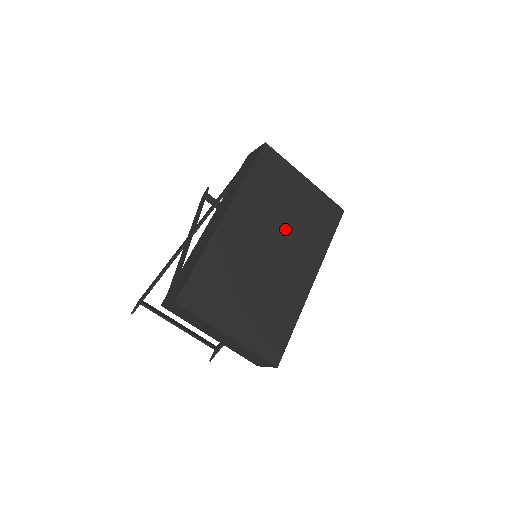
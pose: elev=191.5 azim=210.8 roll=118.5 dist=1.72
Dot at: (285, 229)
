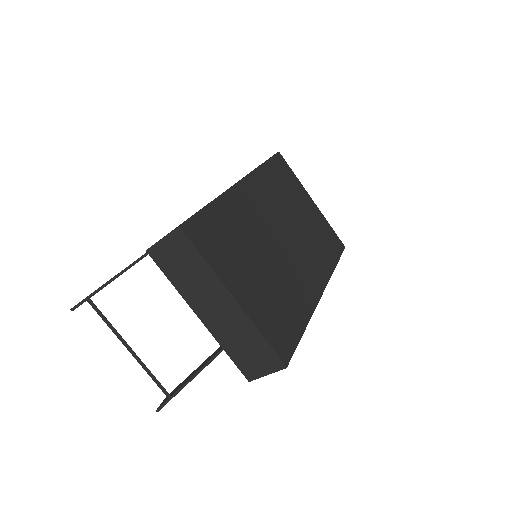
Dot at: (295, 229)
